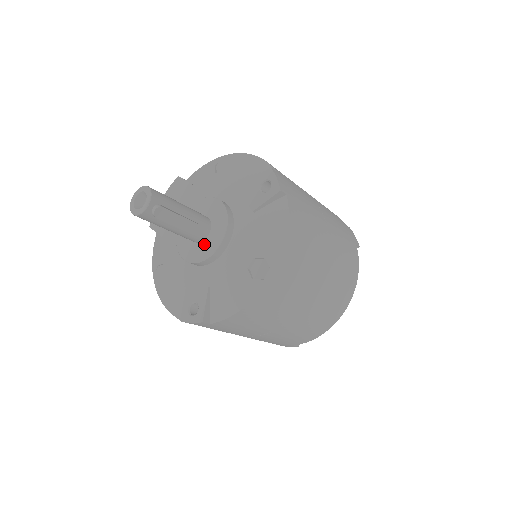
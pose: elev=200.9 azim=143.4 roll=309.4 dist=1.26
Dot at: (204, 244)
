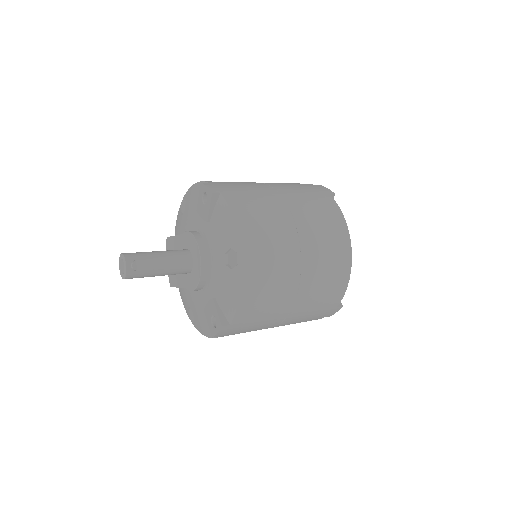
Dot at: (194, 270)
